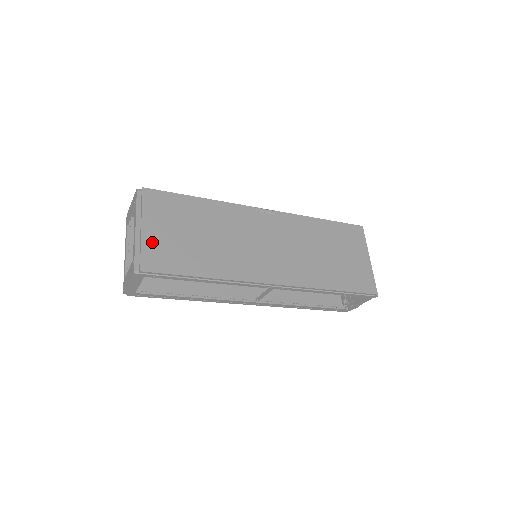
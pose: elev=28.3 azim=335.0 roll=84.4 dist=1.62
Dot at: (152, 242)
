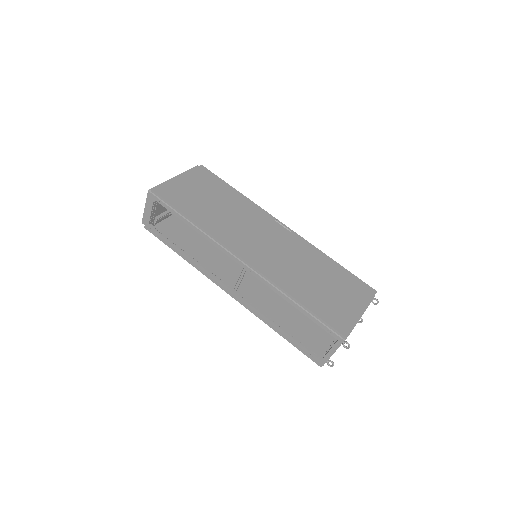
Dot at: (177, 185)
